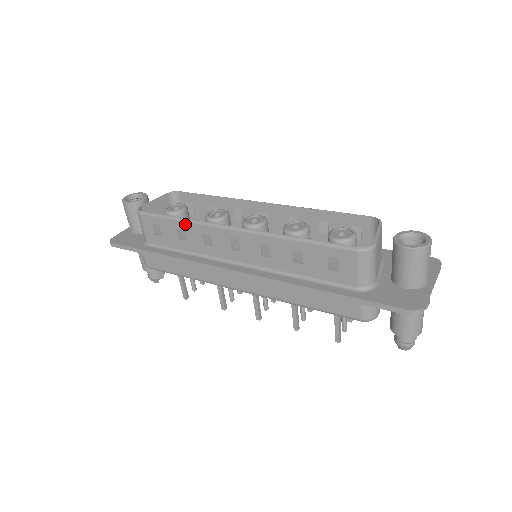
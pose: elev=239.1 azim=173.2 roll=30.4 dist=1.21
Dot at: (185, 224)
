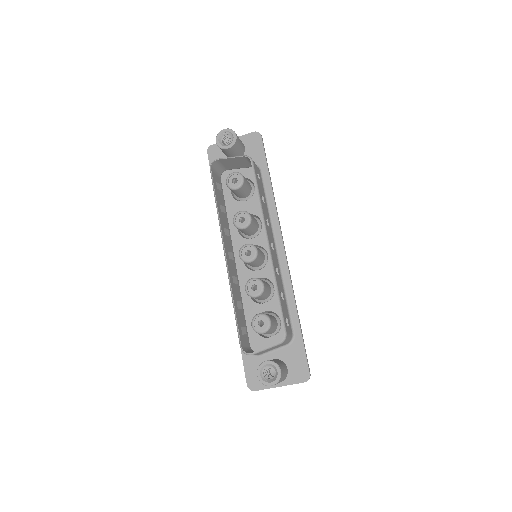
Dot at: (218, 212)
